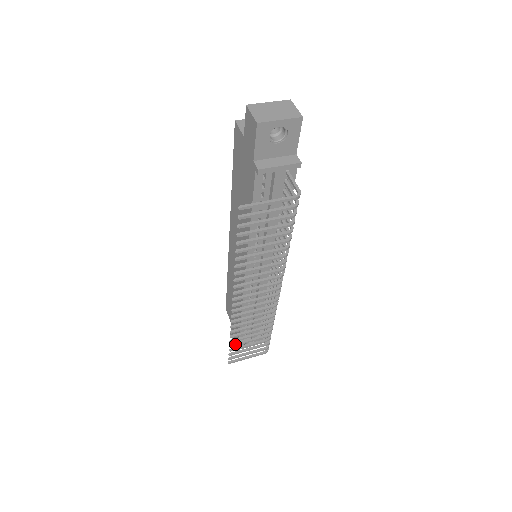
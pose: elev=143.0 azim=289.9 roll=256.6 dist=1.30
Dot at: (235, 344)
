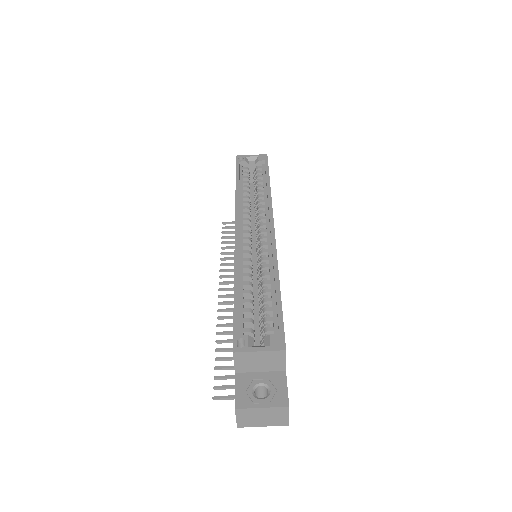
Dot at: occluded
